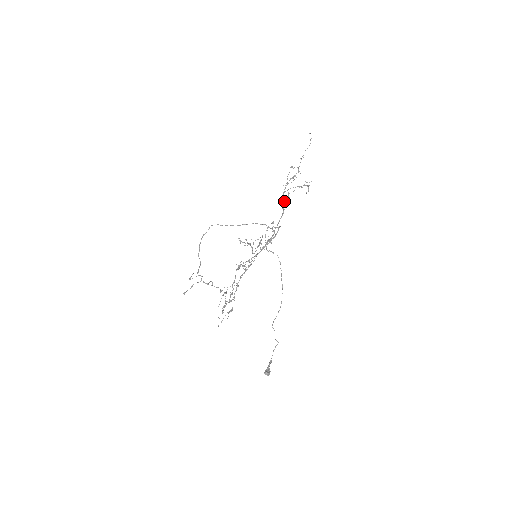
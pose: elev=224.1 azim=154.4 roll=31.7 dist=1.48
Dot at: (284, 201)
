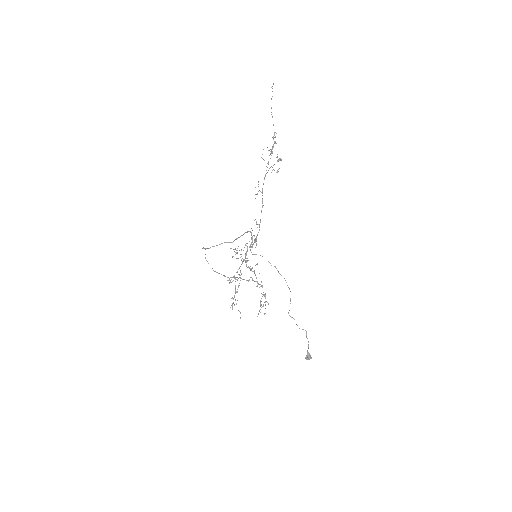
Dot at: occluded
